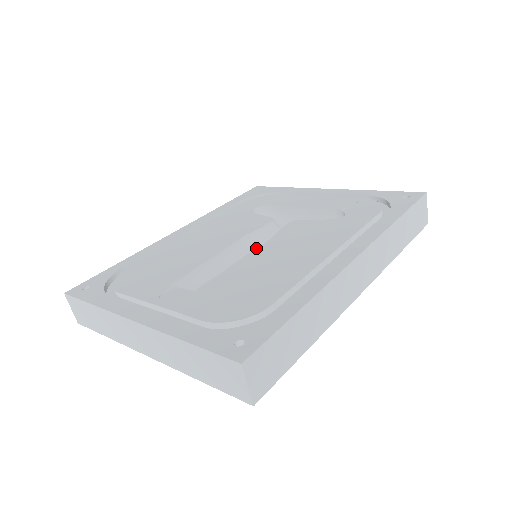
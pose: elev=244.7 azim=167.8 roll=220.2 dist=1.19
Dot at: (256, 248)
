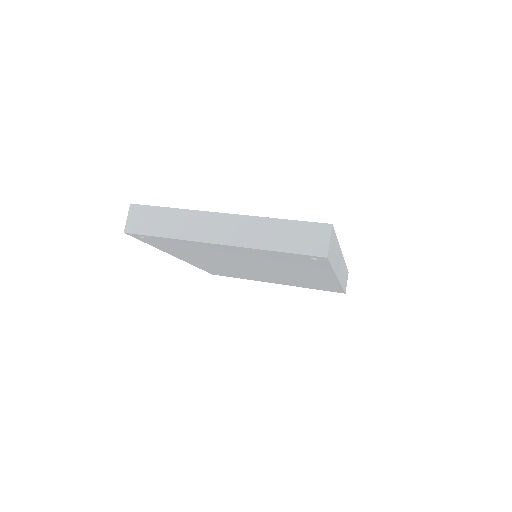
Dot at: occluded
